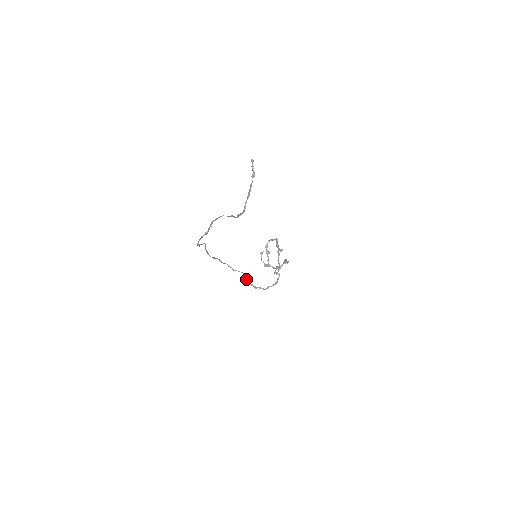
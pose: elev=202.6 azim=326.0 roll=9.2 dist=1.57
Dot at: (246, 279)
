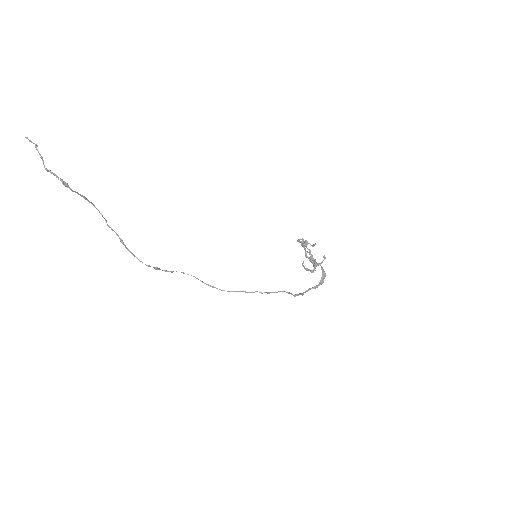
Dot at: occluded
